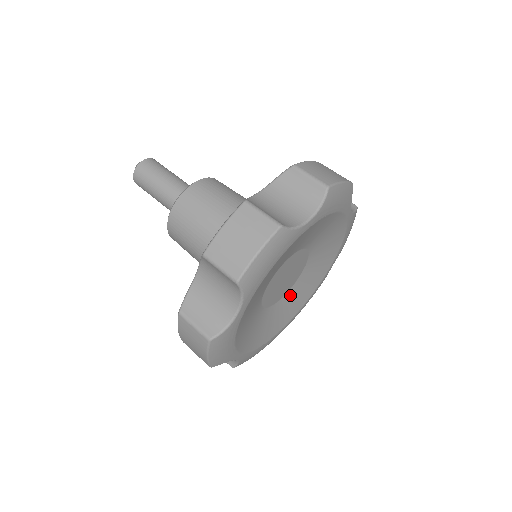
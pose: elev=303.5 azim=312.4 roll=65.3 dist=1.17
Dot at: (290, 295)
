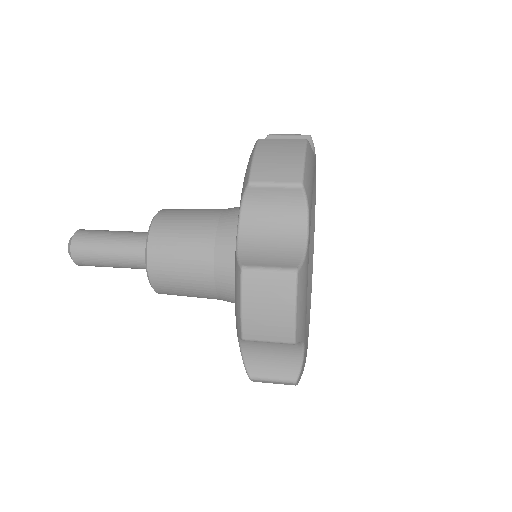
Dot at: occluded
